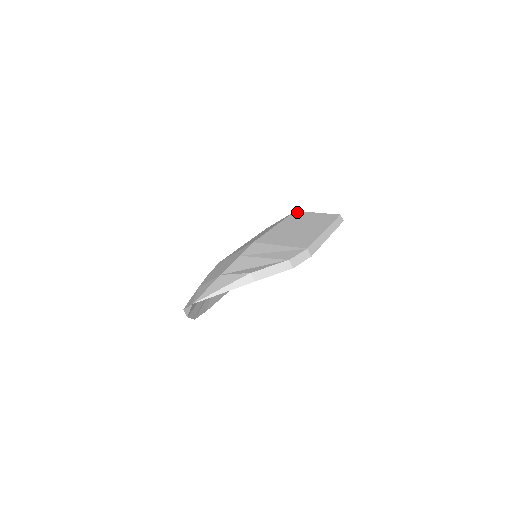
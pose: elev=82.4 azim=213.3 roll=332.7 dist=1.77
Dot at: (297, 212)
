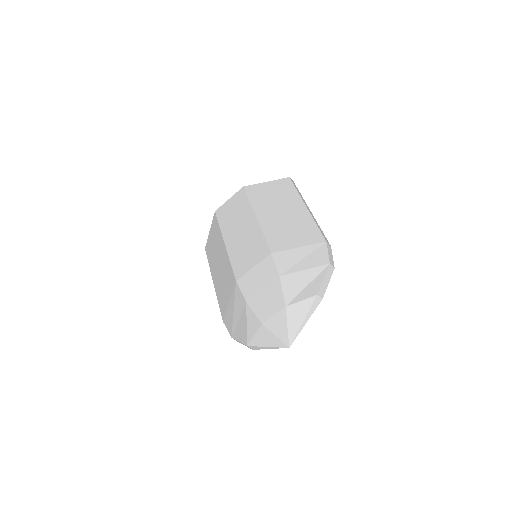
Dot at: (248, 188)
